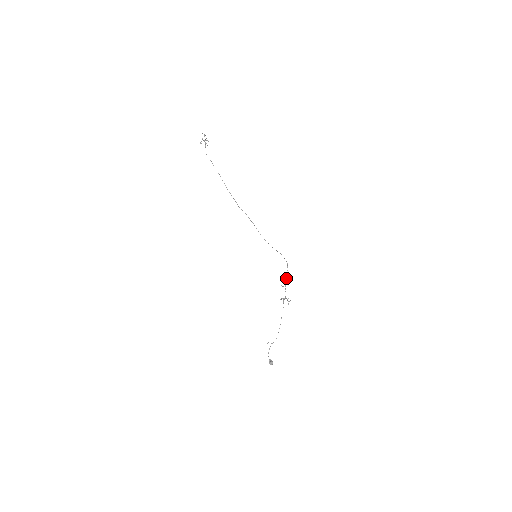
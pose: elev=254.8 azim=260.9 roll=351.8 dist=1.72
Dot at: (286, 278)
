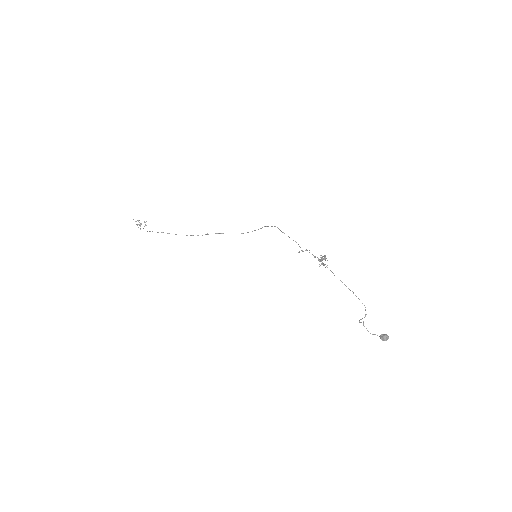
Dot at: occluded
